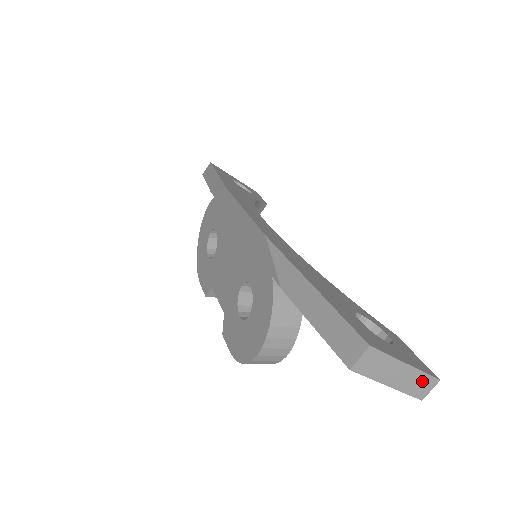
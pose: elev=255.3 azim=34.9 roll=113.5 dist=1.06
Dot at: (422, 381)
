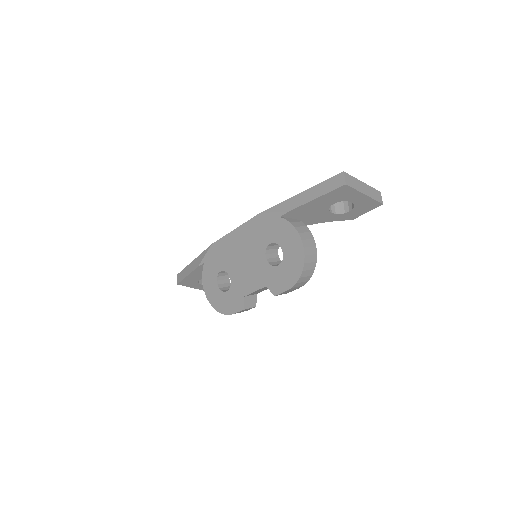
Dot at: (375, 192)
